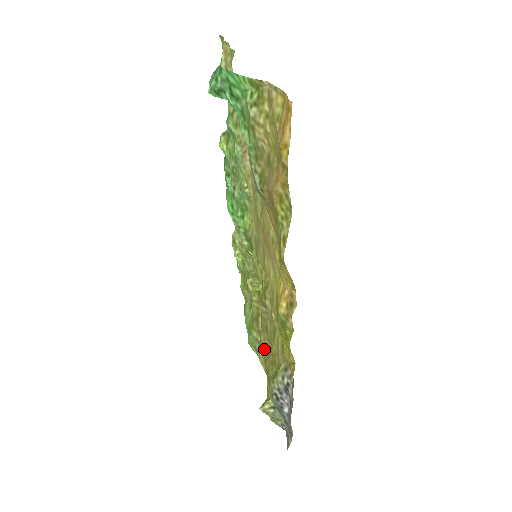
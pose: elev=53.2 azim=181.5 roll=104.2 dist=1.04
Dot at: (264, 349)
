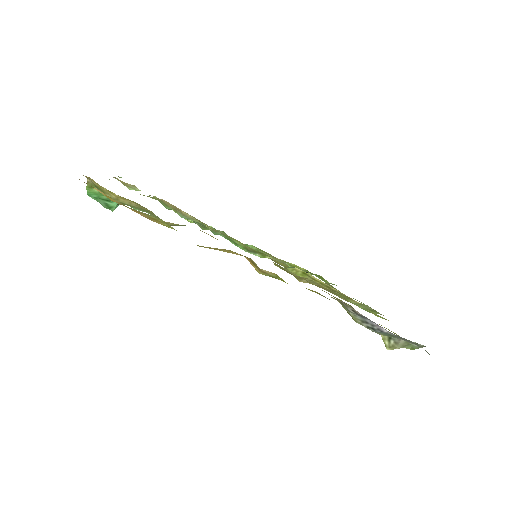
Dot at: occluded
